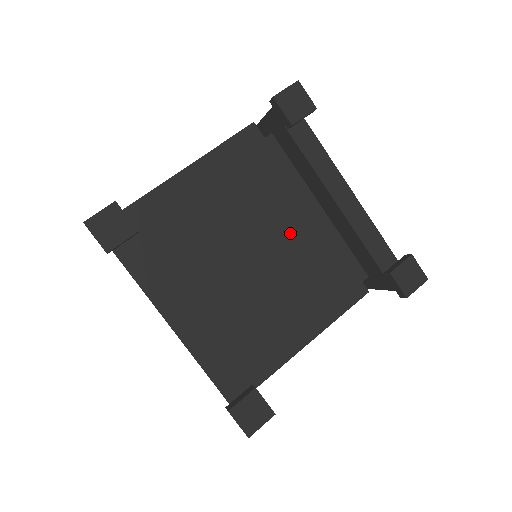
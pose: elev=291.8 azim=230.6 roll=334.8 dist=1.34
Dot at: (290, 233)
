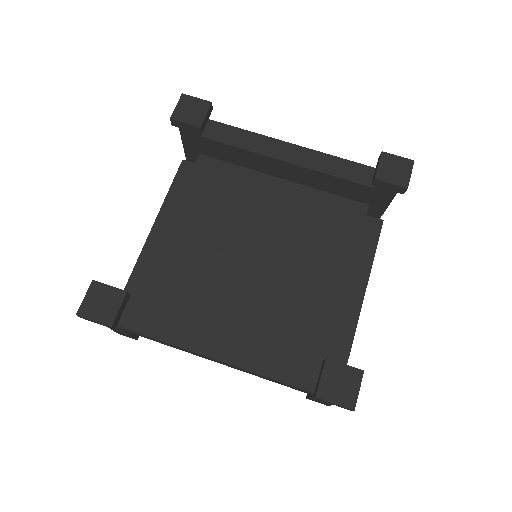
Dot at: (271, 217)
